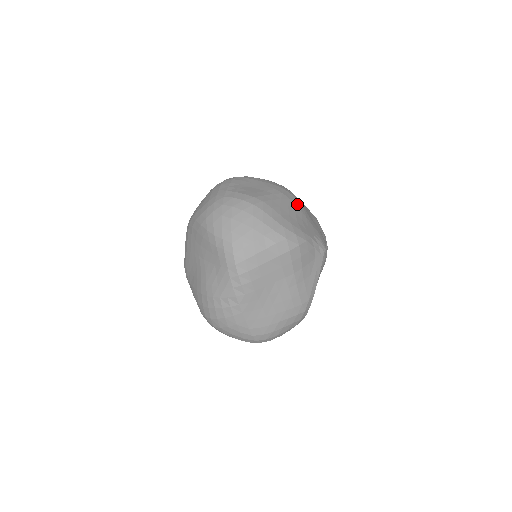
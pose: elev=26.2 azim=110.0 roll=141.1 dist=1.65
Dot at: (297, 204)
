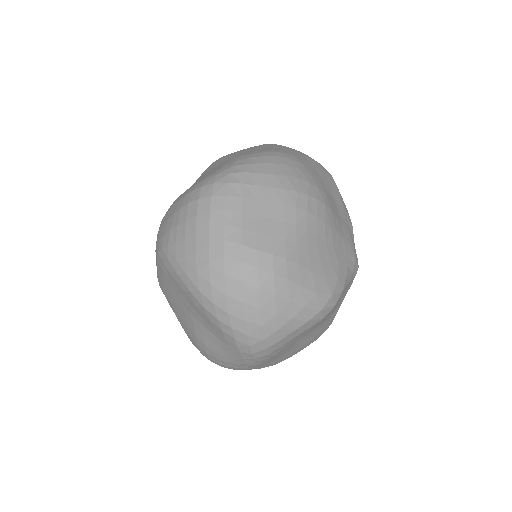
Dot at: (325, 217)
